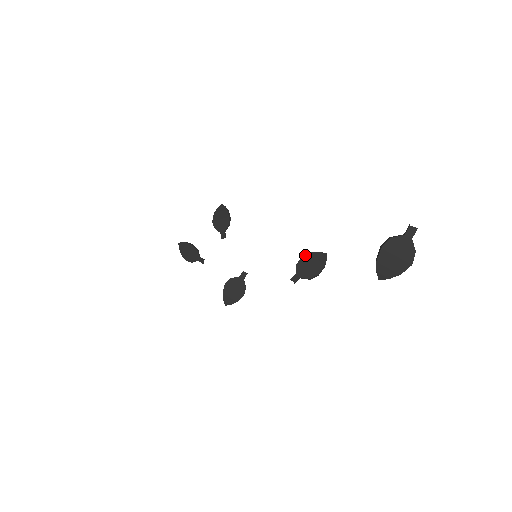
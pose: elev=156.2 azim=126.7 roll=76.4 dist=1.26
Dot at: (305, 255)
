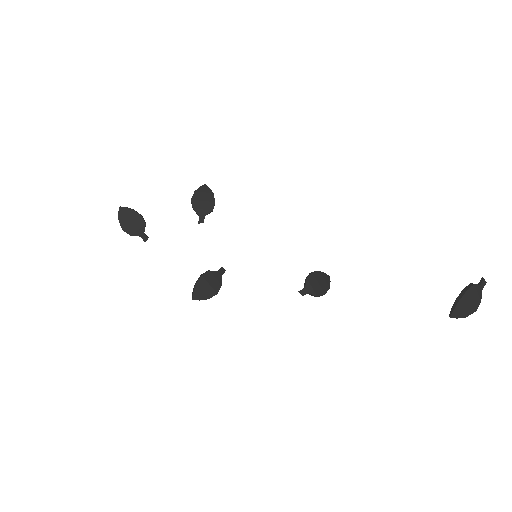
Dot at: (314, 272)
